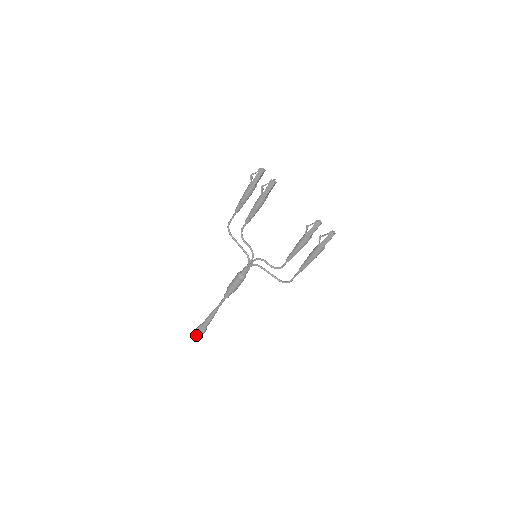
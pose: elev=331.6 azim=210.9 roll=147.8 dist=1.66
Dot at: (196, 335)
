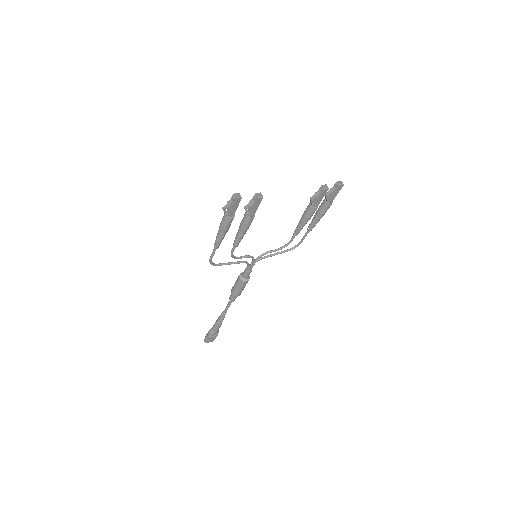
Dot at: (212, 340)
